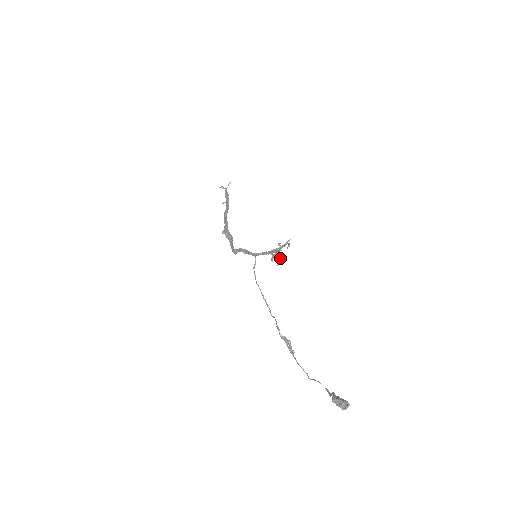
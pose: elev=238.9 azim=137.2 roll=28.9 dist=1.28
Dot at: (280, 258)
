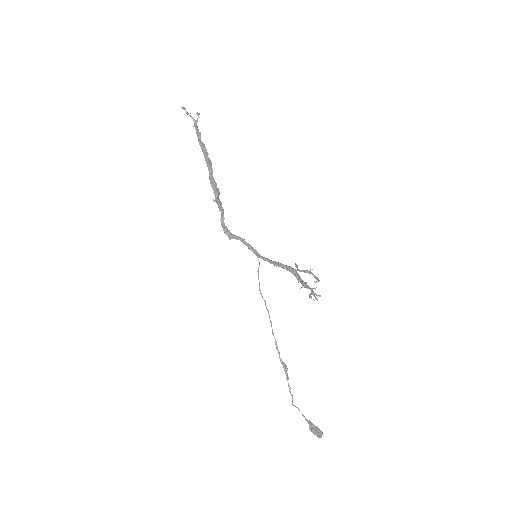
Dot at: (315, 293)
